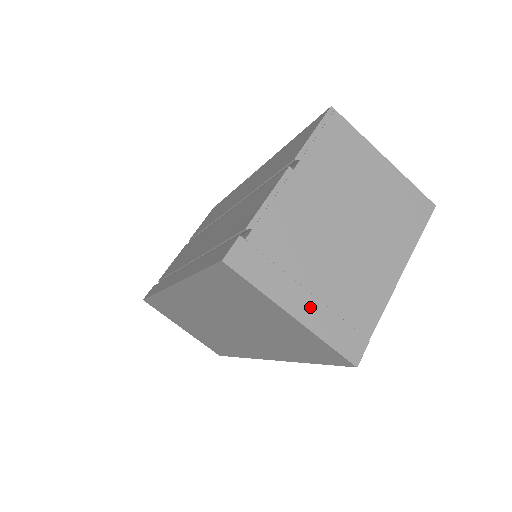
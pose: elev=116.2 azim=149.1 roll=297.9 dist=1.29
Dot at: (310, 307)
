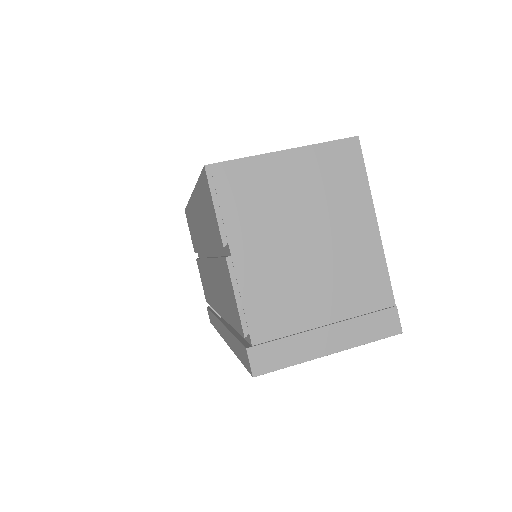
Dot at: (336, 335)
